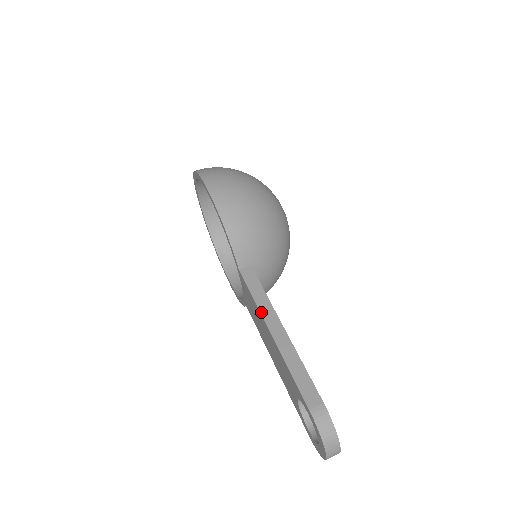
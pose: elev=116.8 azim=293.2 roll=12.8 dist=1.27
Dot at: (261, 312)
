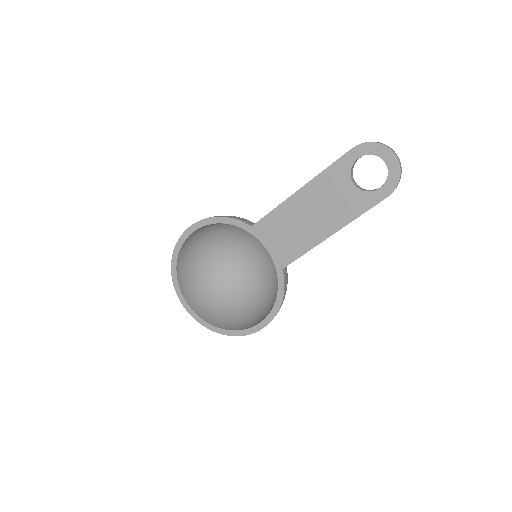
Dot at: occluded
